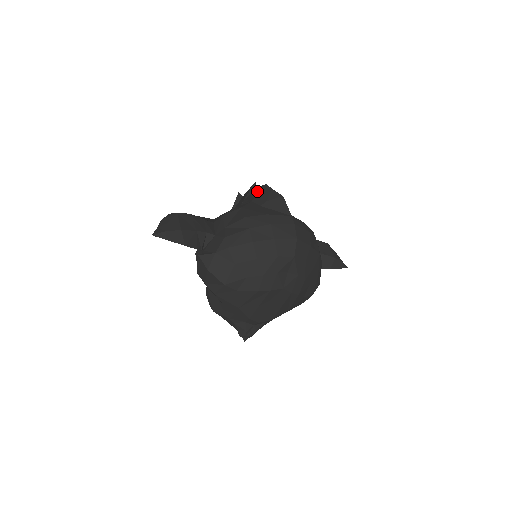
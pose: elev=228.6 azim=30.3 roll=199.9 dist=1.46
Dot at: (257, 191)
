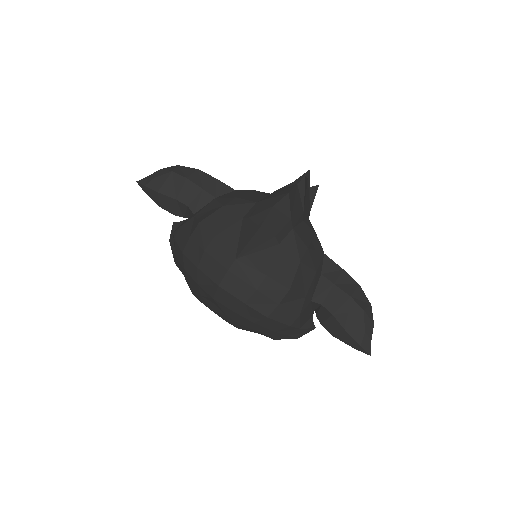
Dot at: (279, 193)
